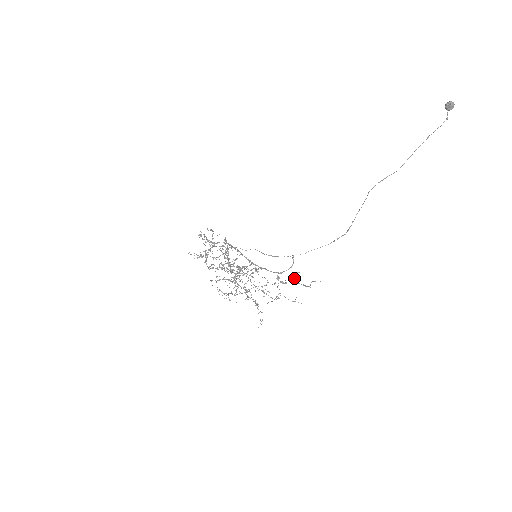
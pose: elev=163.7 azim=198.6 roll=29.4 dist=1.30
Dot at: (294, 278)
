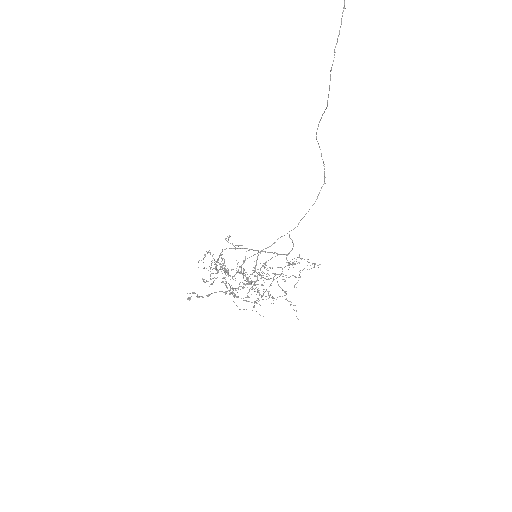
Dot at: (301, 258)
